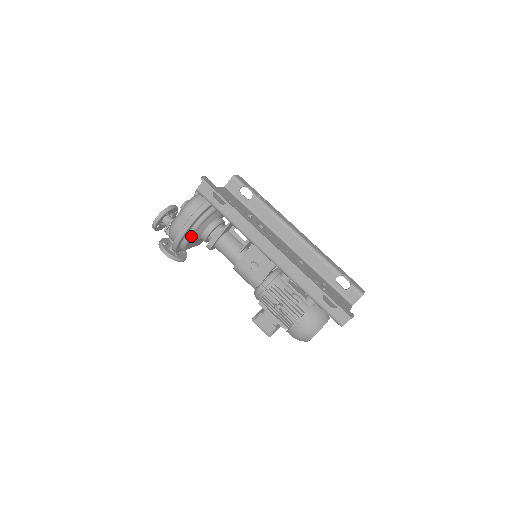
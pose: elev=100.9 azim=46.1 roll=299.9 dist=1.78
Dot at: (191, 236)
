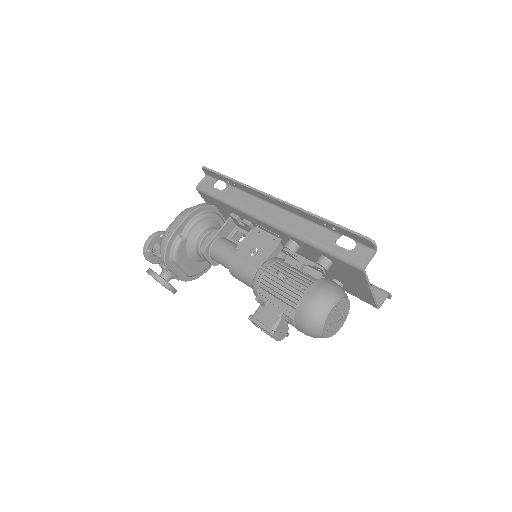
Dot at: (184, 237)
